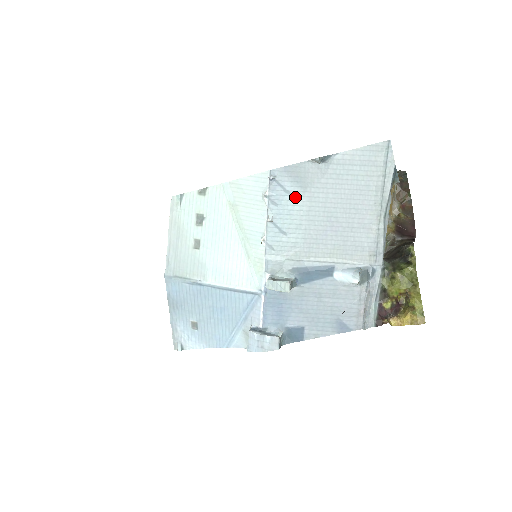
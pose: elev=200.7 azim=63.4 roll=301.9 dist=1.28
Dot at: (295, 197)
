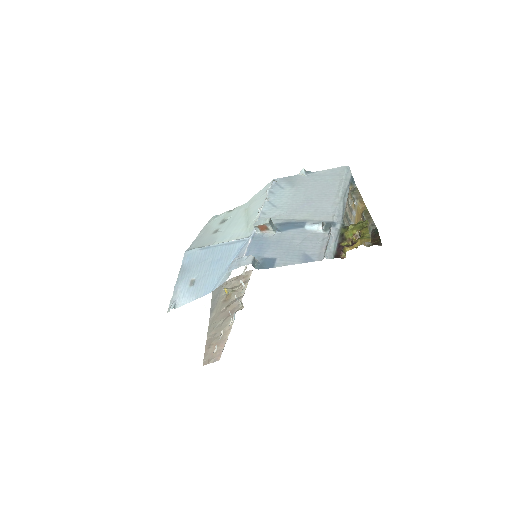
Dot at: (286, 190)
